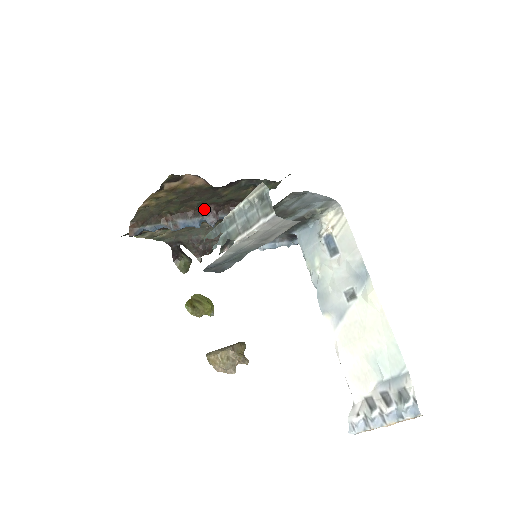
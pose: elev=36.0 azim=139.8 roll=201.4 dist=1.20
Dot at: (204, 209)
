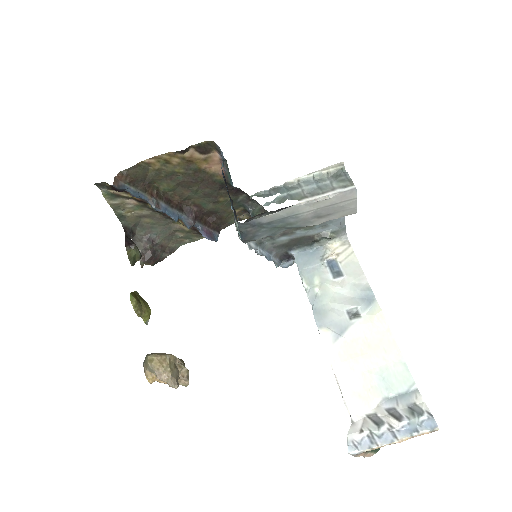
Dot at: (187, 207)
